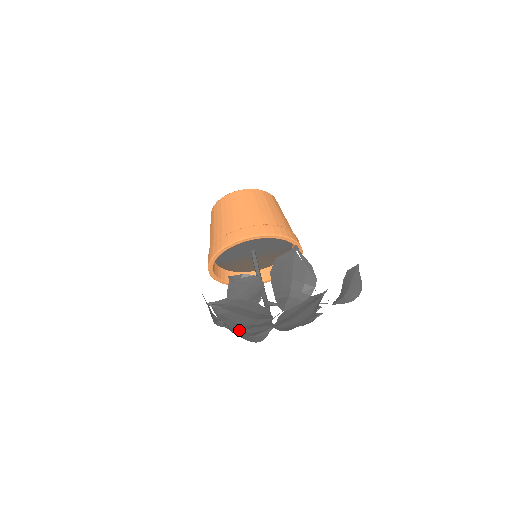
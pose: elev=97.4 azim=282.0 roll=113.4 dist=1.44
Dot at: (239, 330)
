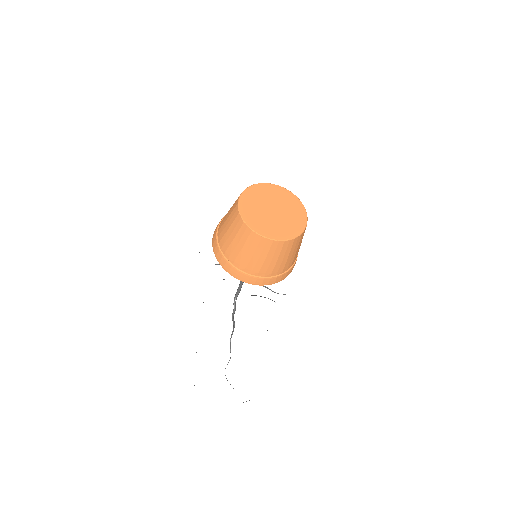
Dot at: occluded
